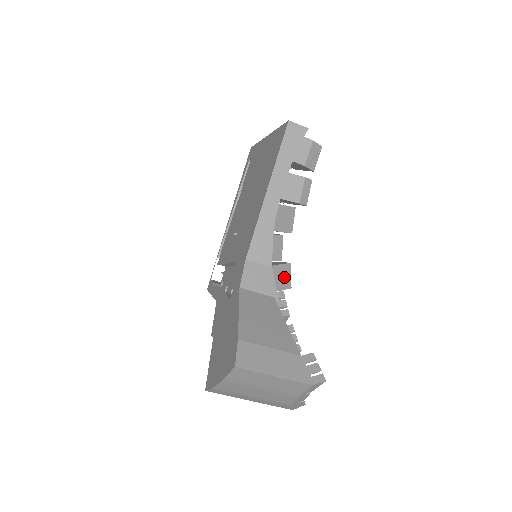
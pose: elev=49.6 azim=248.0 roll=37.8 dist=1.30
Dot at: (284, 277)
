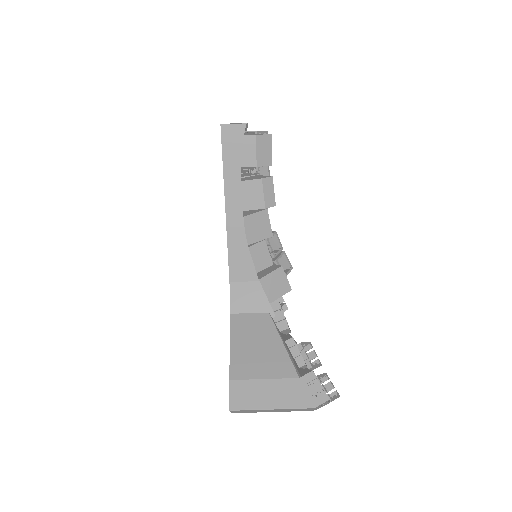
Dot at: (279, 283)
